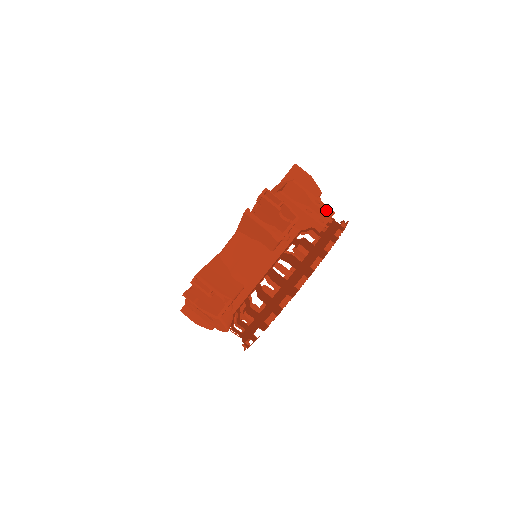
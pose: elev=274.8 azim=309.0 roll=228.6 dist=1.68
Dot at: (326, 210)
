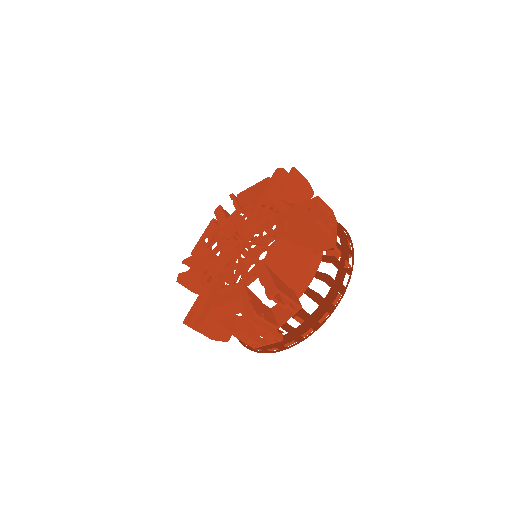
Dot at: (270, 339)
